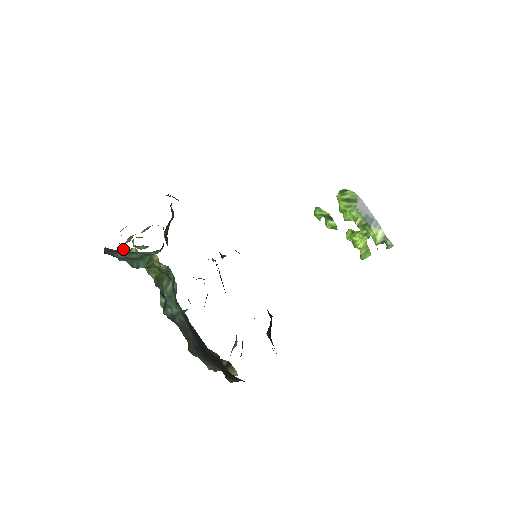
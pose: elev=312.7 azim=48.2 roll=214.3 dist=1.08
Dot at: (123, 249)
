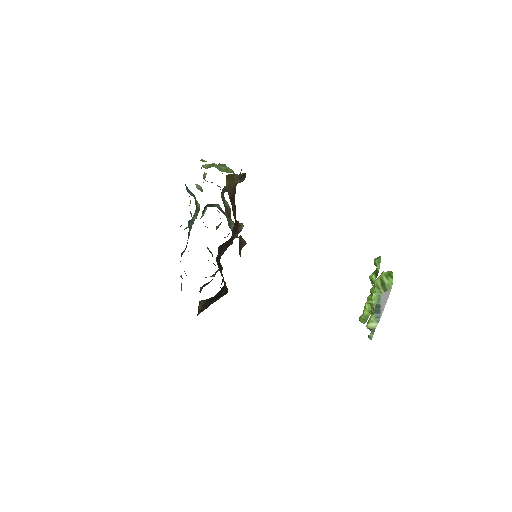
Dot at: (201, 167)
